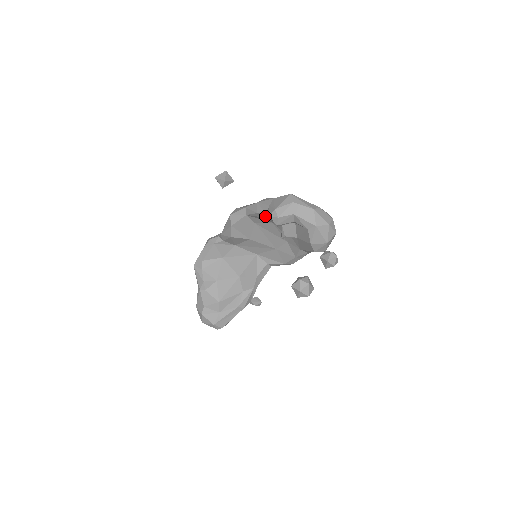
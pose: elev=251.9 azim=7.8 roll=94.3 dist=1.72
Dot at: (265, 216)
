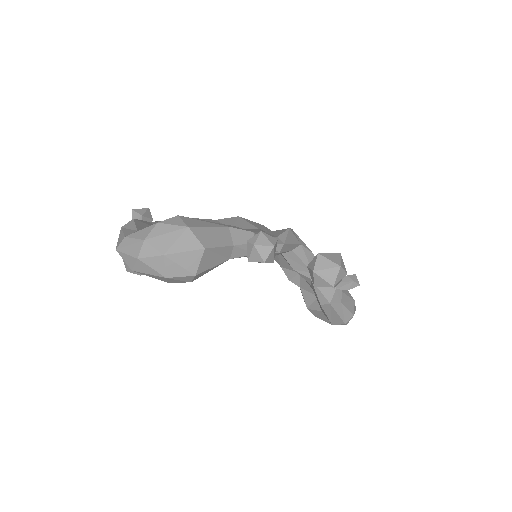
Dot at: occluded
